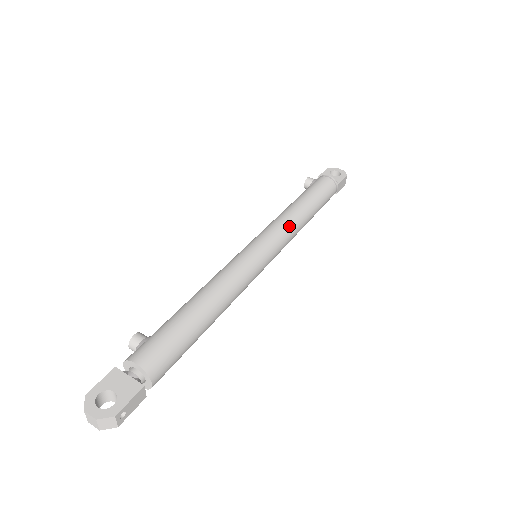
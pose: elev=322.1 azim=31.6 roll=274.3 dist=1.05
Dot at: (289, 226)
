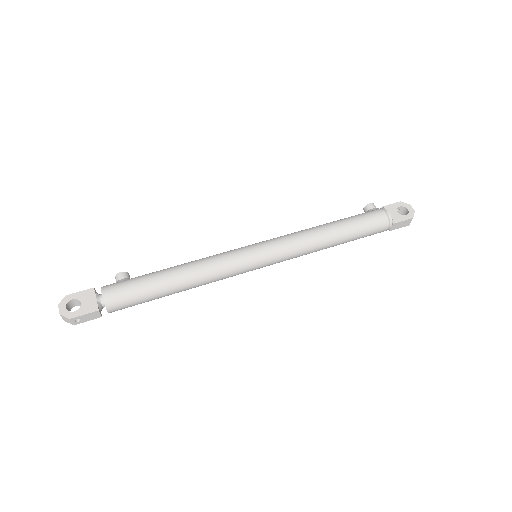
Dot at: (301, 244)
